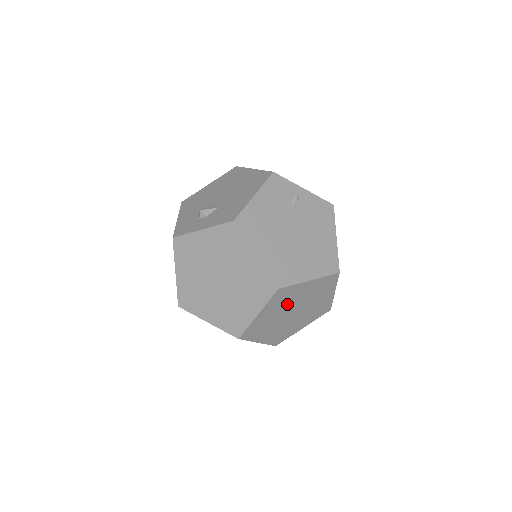
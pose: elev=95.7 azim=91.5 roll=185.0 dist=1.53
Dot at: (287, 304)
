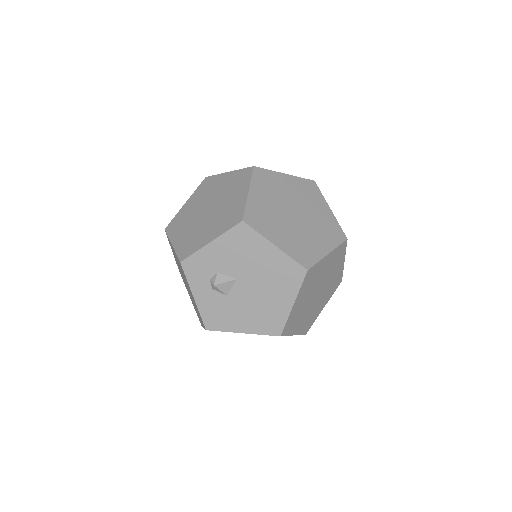
Dot at: occluded
